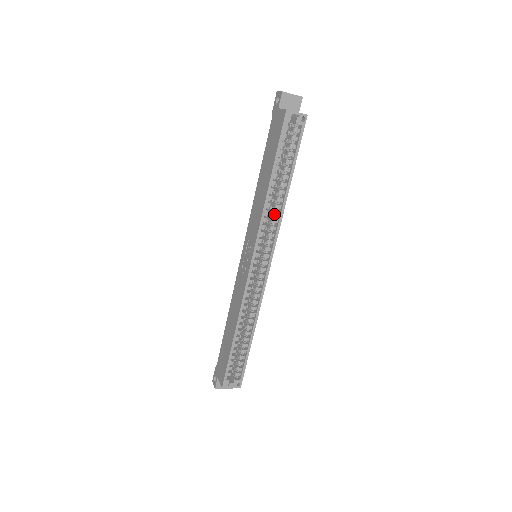
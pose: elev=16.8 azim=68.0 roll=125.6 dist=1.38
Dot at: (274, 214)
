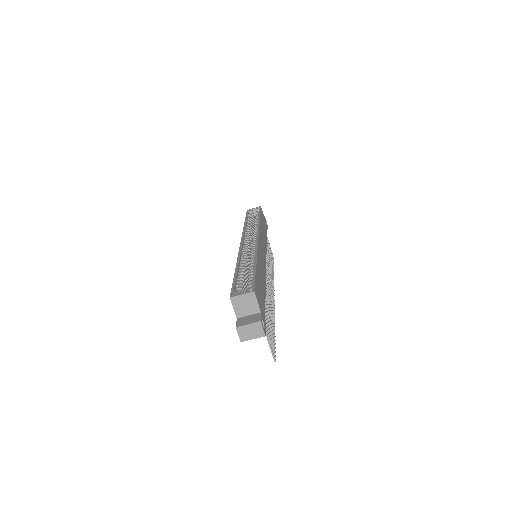
Dot at: (254, 229)
